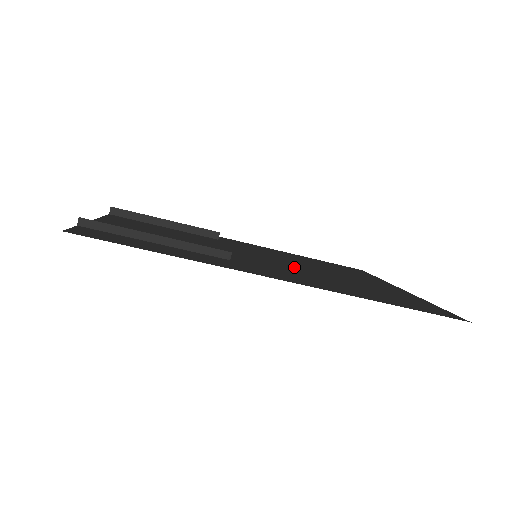
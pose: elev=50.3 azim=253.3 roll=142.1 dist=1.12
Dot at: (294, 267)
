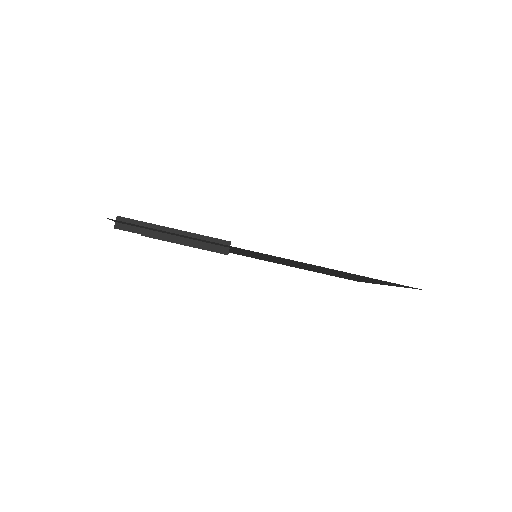
Dot at: (286, 262)
